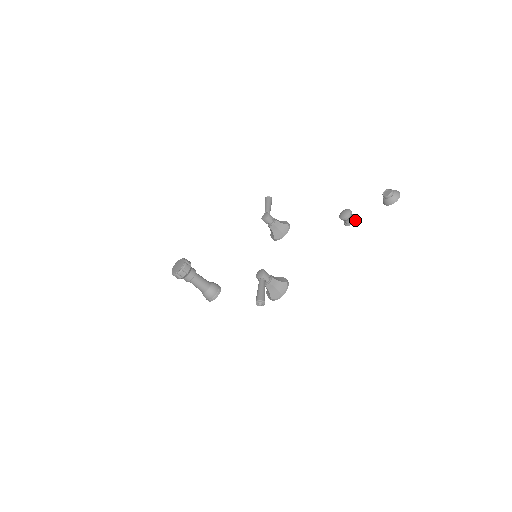
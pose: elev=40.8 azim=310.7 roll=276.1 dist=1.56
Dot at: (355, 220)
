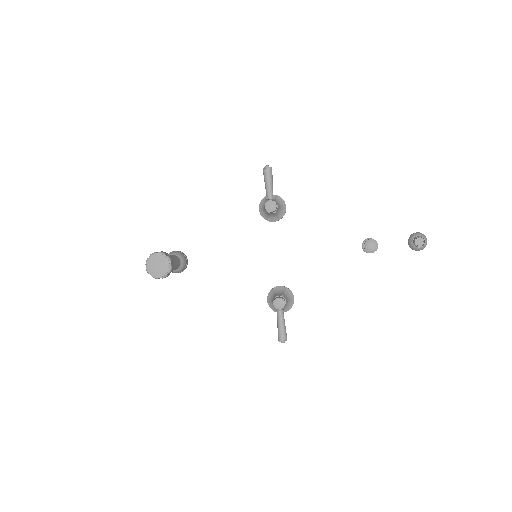
Dot at: occluded
